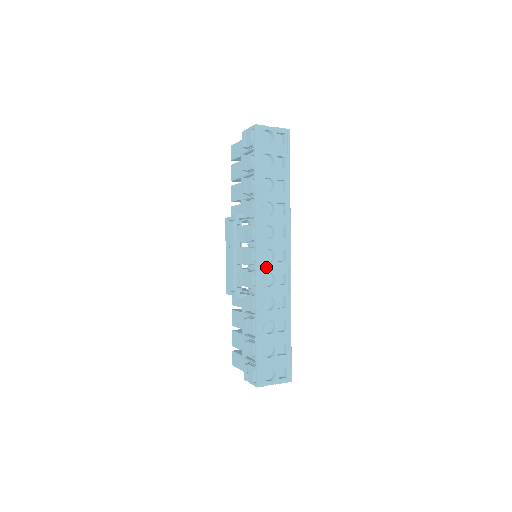
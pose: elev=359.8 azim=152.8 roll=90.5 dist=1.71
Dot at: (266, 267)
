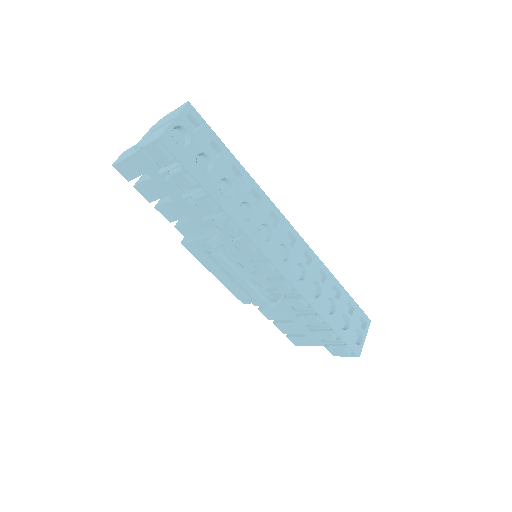
Dot at: (290, 265)
